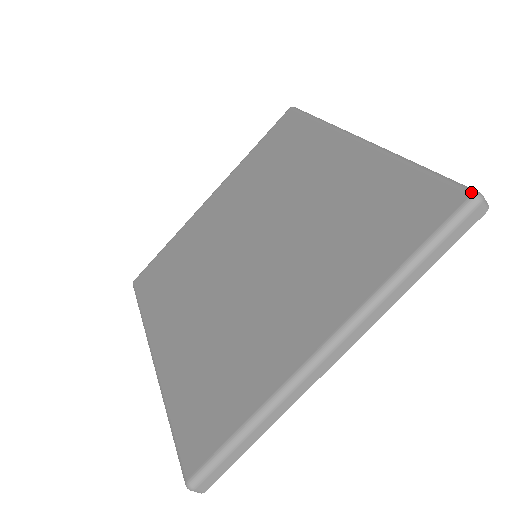
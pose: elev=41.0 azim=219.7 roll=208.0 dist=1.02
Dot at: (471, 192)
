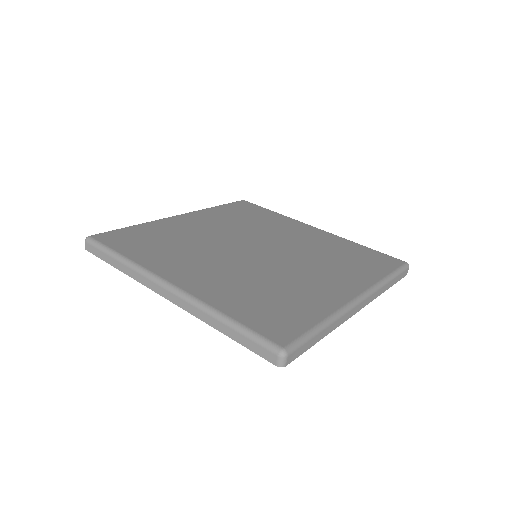
Dot at: occluded
